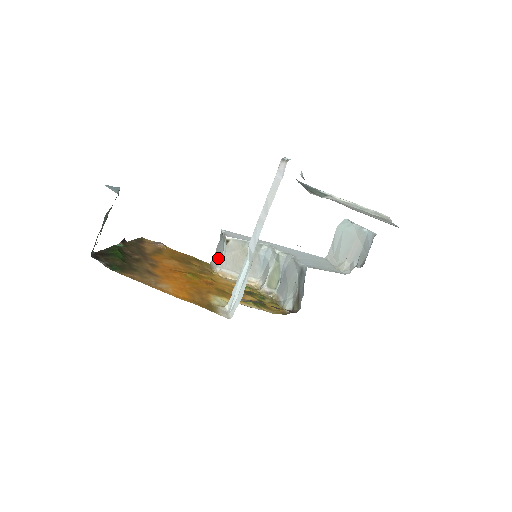
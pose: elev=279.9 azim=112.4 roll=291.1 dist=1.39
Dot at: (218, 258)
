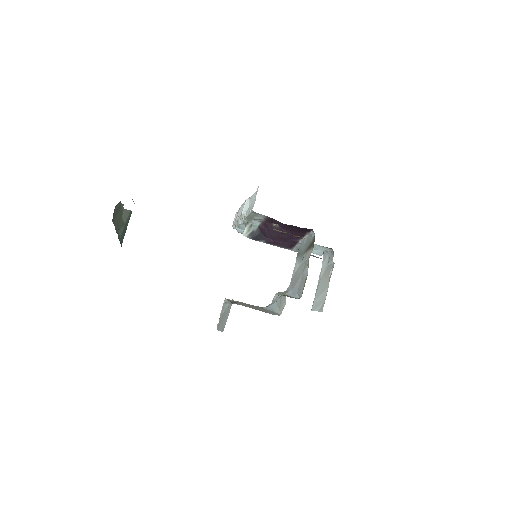
Dot at: (227, 315)
